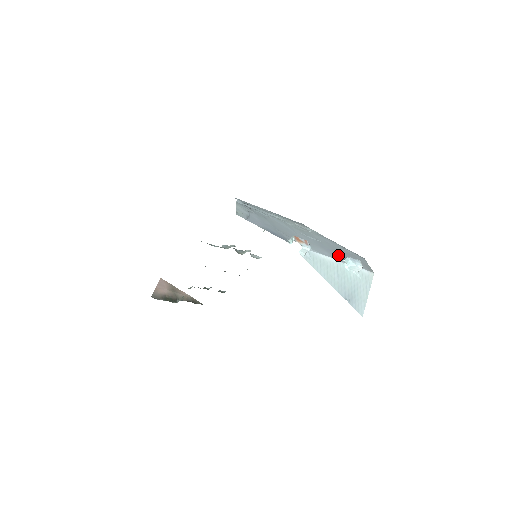
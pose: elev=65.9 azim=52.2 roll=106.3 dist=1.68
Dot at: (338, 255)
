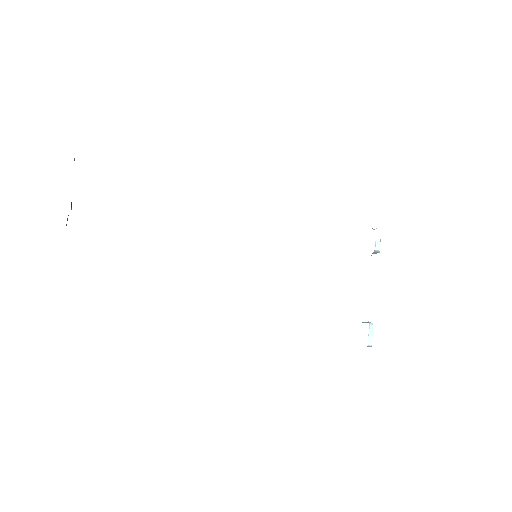
Dot at: occluded
